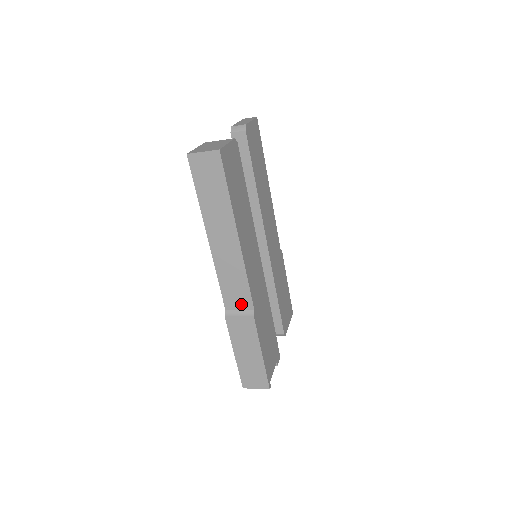
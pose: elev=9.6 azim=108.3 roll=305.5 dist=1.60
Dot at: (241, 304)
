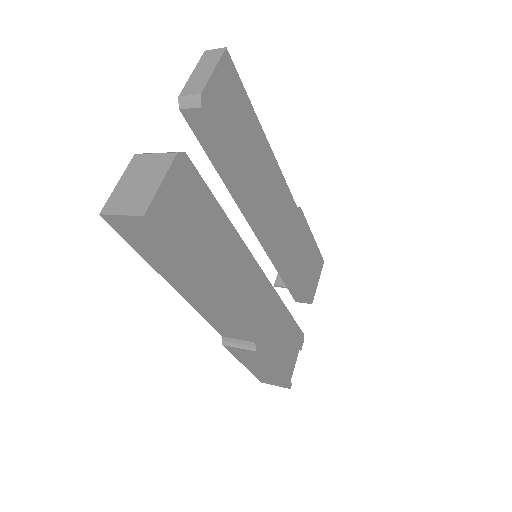
Dot at: (238, 337)
